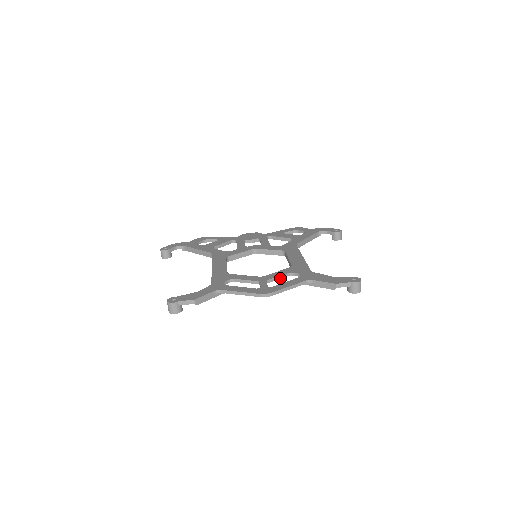
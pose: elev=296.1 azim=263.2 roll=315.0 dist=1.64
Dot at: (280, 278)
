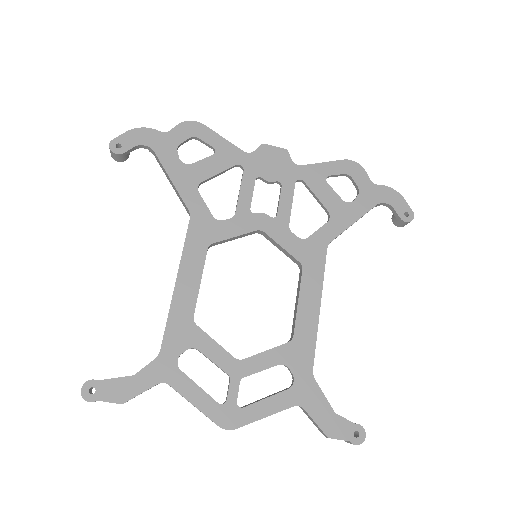
Dot at: (264, 369)
